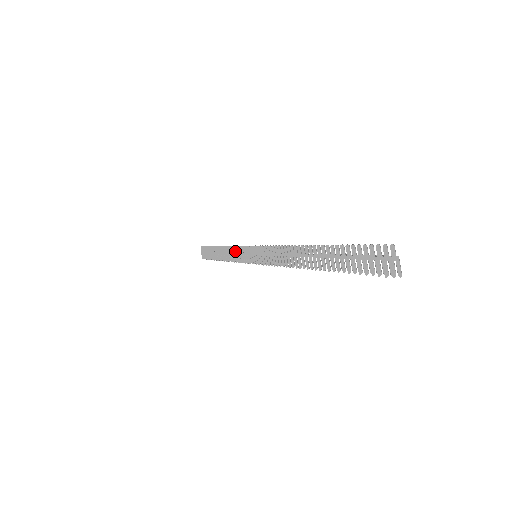
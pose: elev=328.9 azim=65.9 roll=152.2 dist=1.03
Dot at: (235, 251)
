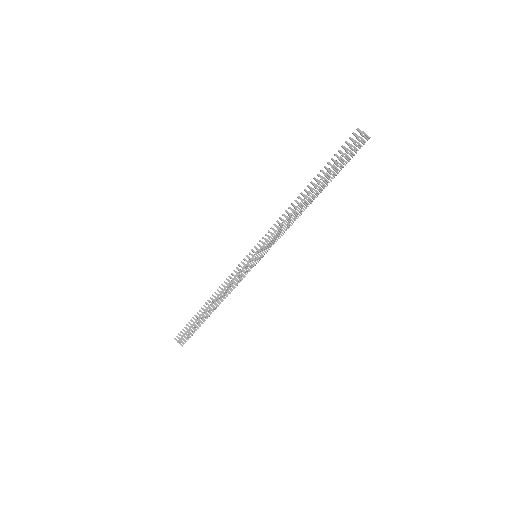
Dot at: (229, 281)
